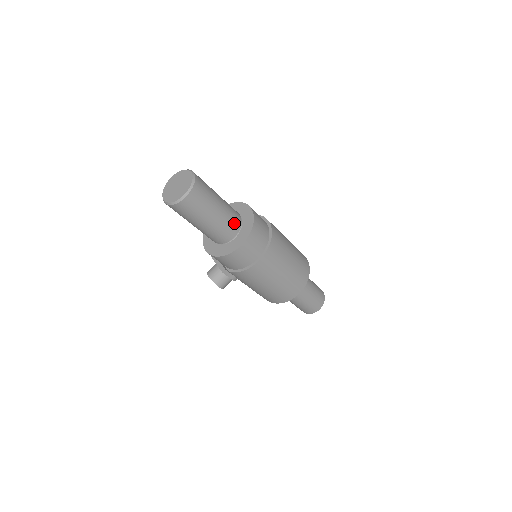
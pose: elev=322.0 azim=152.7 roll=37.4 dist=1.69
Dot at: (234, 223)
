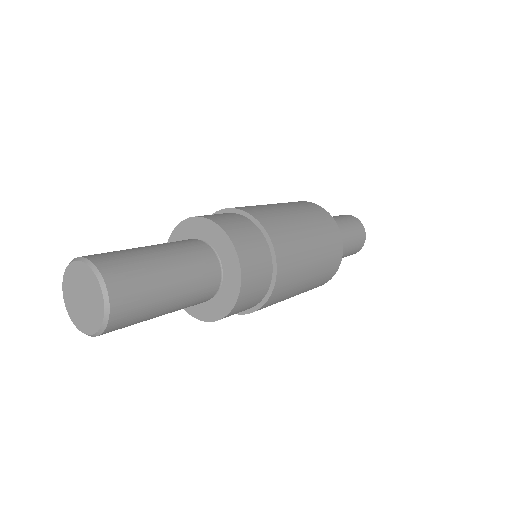
Dot at: (200, 301)
